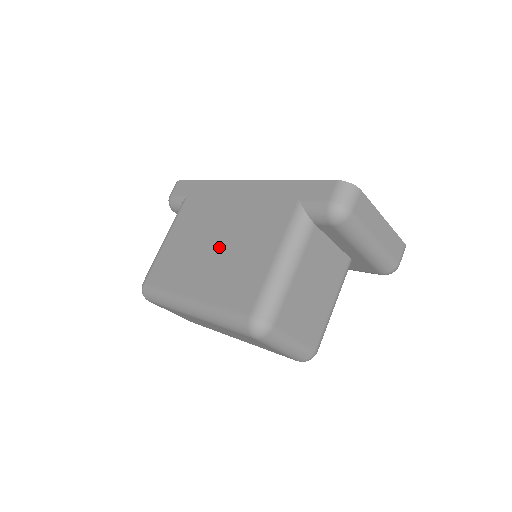
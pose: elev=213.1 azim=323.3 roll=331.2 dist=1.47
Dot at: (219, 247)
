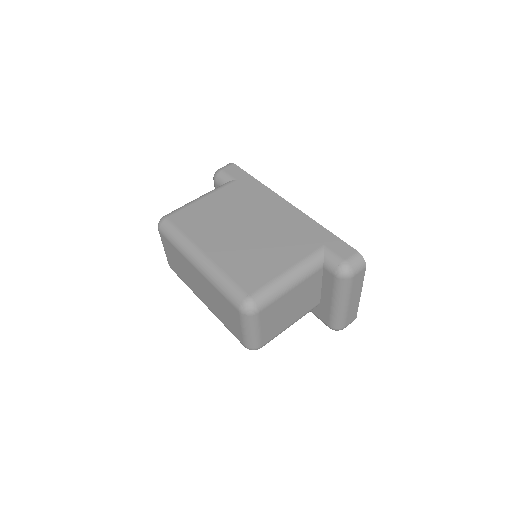
Dot at: (246, 234)
